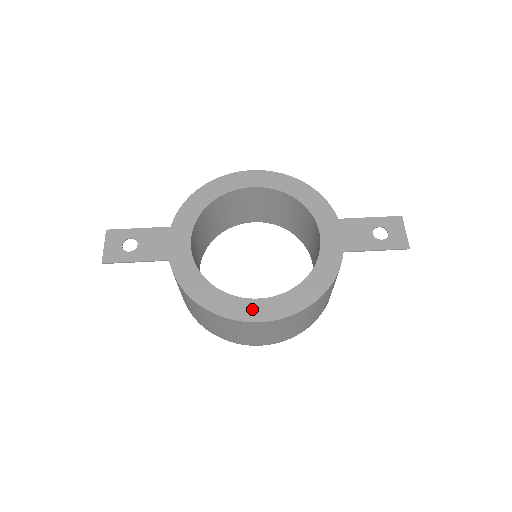
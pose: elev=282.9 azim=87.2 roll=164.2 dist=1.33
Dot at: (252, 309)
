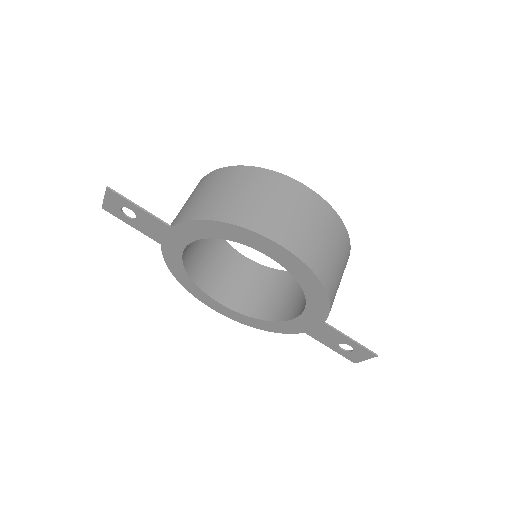
Dot at: (212, 303)
